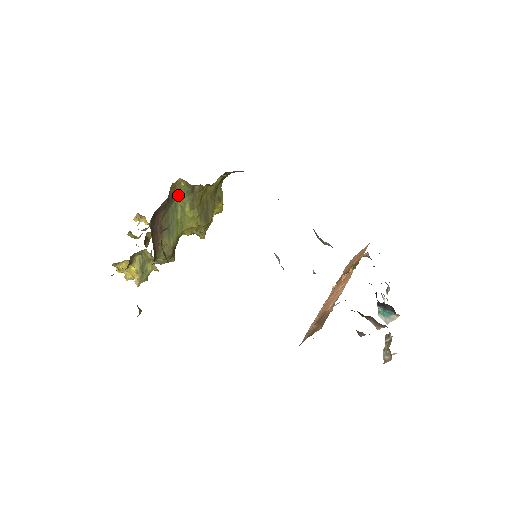
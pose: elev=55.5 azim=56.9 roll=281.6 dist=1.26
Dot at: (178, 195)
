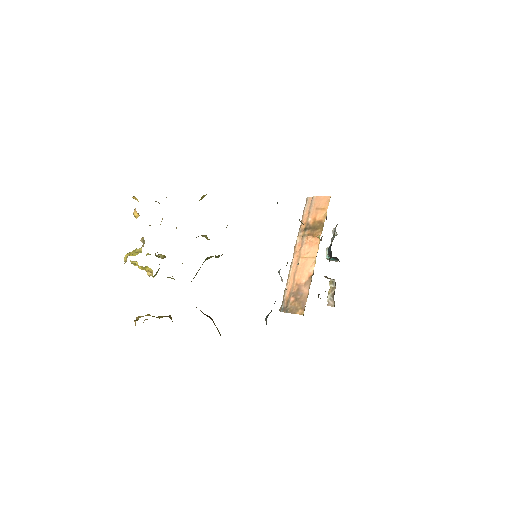
Dot at: occluded
